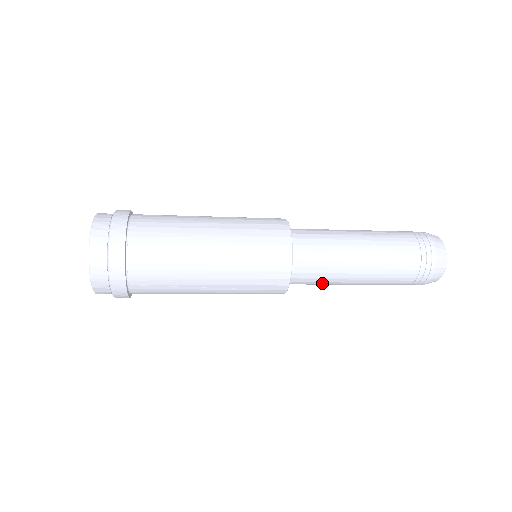
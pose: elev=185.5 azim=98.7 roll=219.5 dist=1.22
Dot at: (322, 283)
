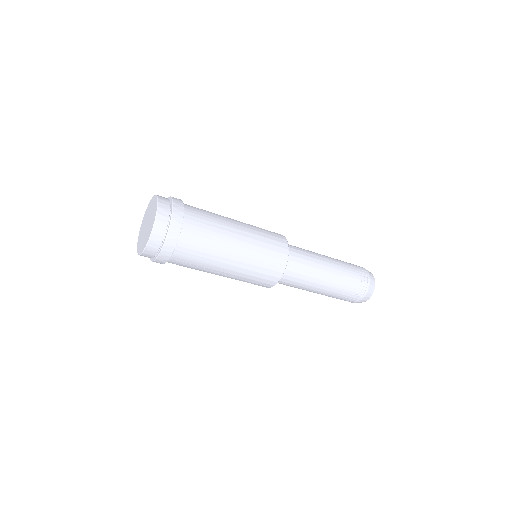
Dot at: occluded
